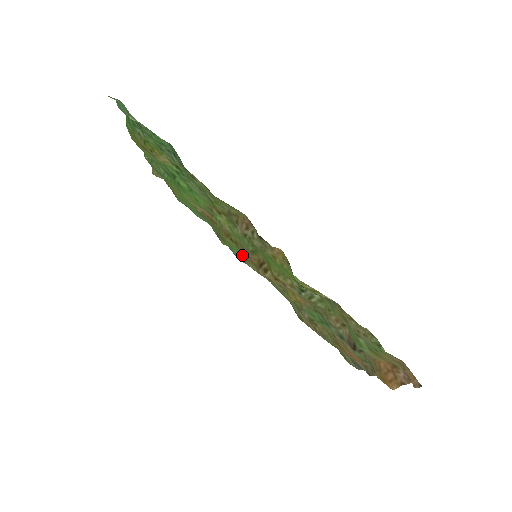
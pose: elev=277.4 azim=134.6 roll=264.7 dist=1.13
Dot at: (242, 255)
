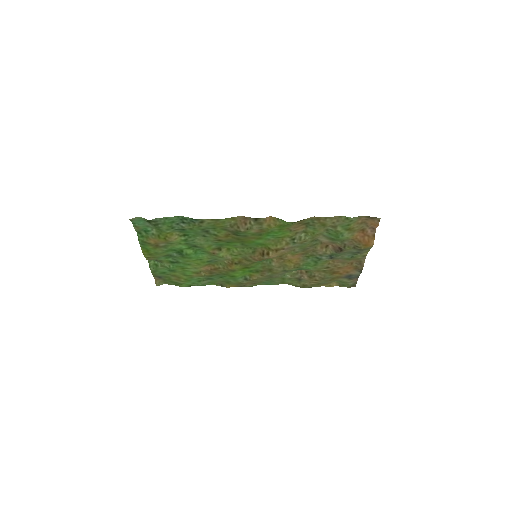
Dot at: (245, 277)
